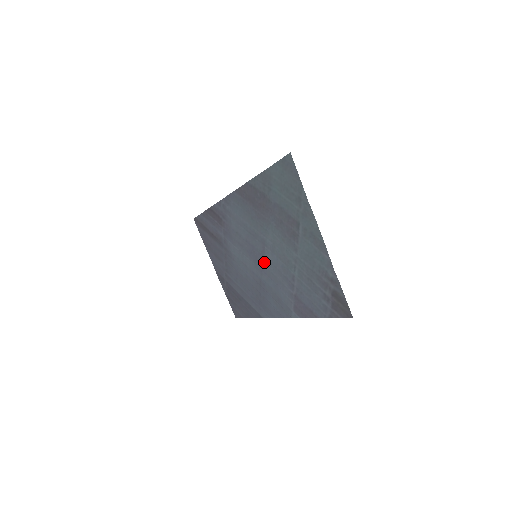
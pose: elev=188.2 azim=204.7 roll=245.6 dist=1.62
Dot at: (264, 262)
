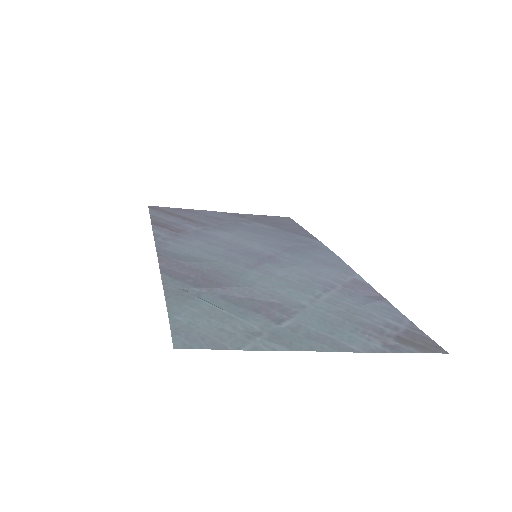
Dot at: (272, 261)
